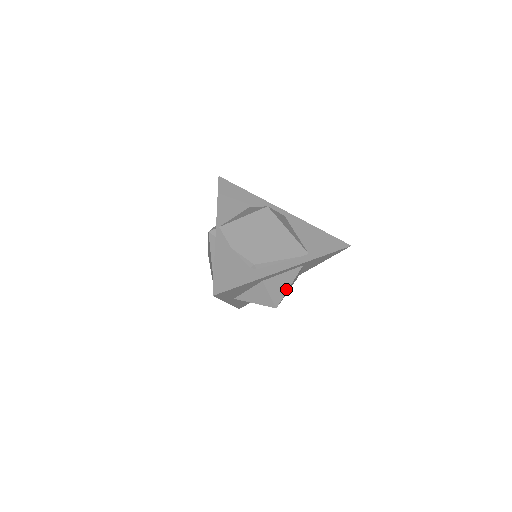
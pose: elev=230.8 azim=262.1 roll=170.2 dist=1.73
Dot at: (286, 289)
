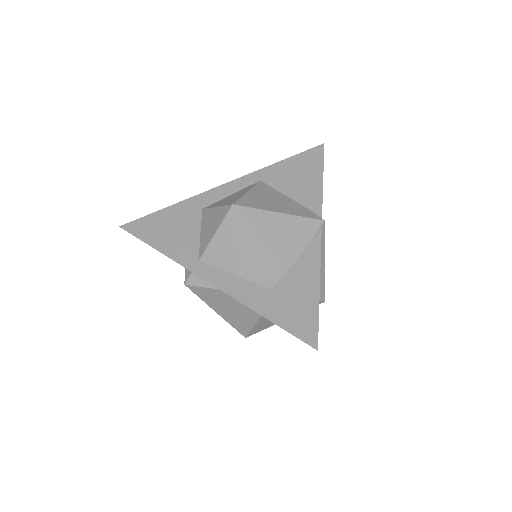
Dot at: (243, 195)
